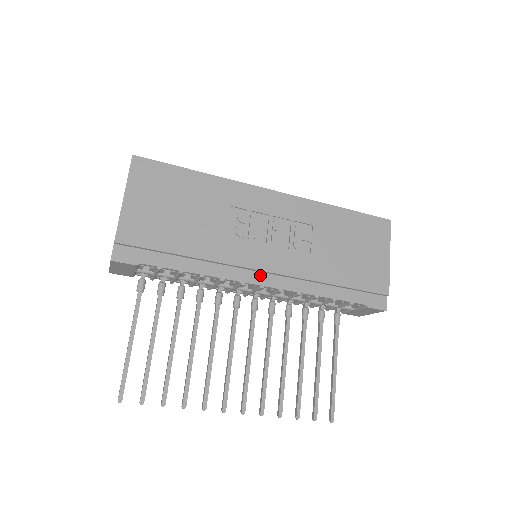
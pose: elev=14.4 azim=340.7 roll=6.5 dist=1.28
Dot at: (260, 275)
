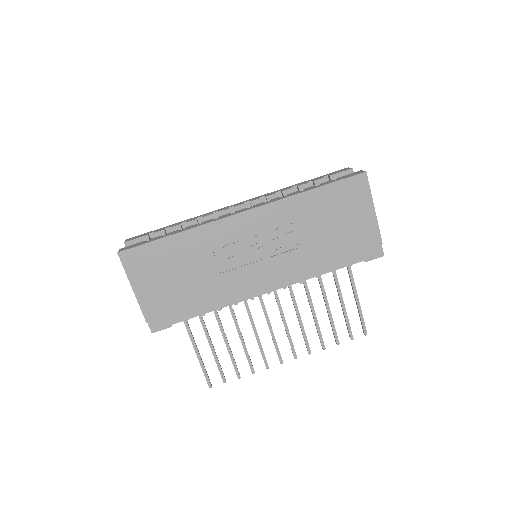
Dot at: (263, 285)
